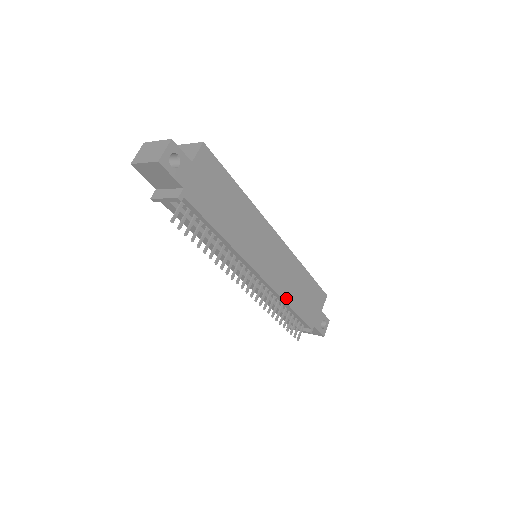
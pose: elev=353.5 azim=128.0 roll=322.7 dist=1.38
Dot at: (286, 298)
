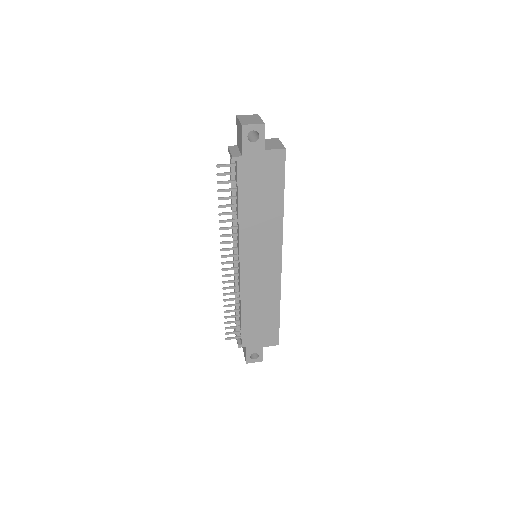
Dot at: (244, 302)
